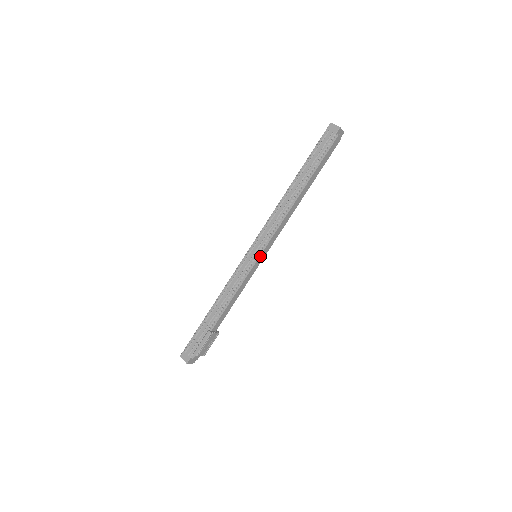
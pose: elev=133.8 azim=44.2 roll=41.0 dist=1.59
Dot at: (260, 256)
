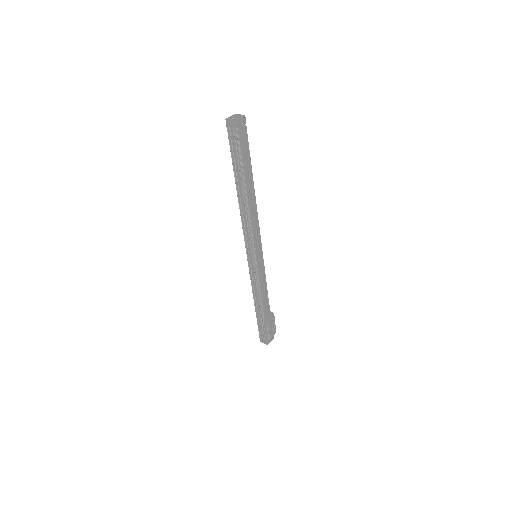
Dot at: (258, 257)
